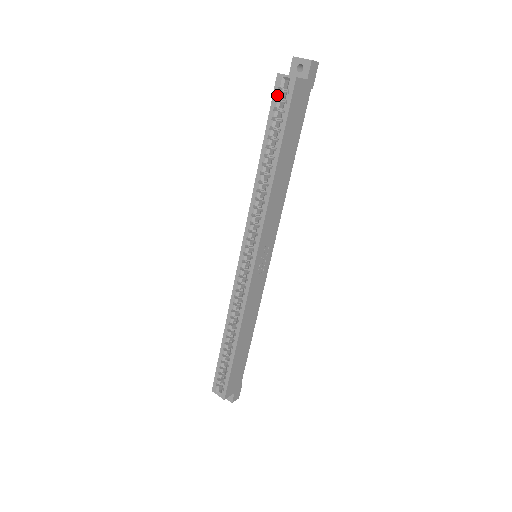
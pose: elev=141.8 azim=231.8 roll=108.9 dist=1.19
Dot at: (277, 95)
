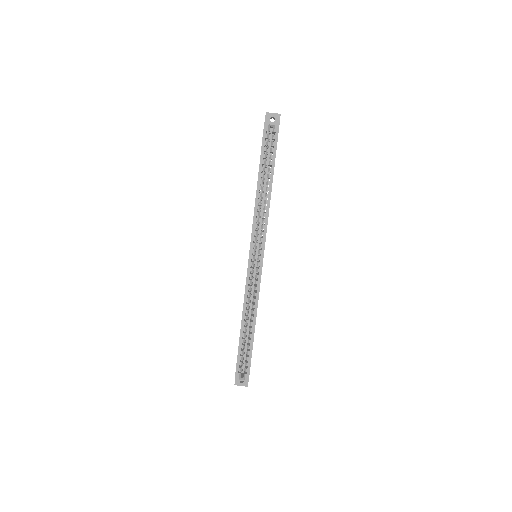
Dot at: (266, 137)
